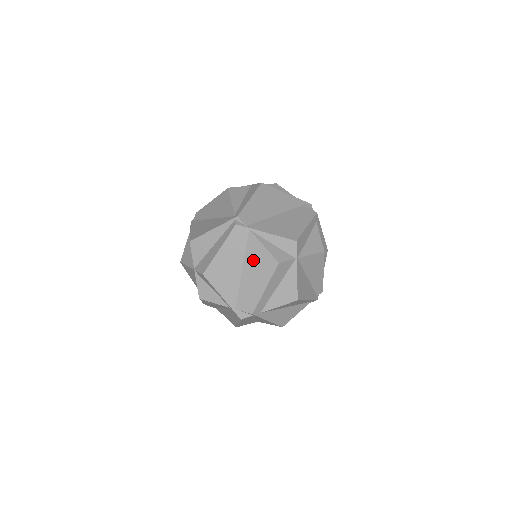
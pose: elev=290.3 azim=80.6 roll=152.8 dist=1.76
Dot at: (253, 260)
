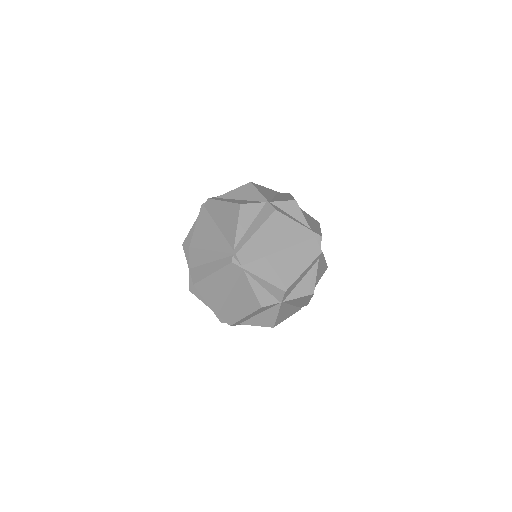
Dot at: (240, 293)
